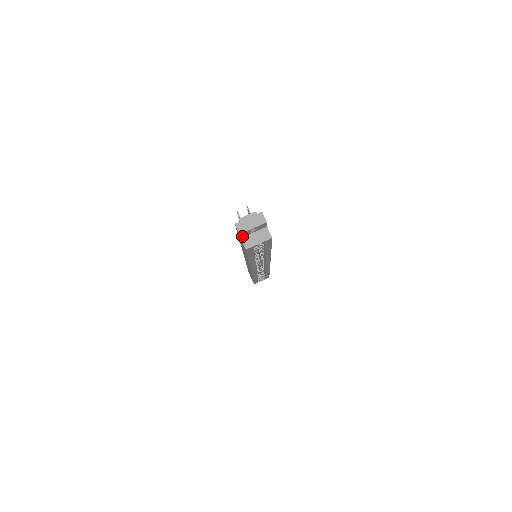
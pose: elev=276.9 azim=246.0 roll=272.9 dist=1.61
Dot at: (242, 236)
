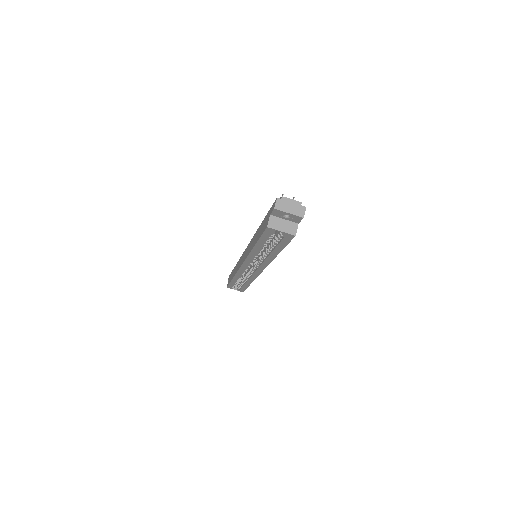
Dot at: (273, 214)
